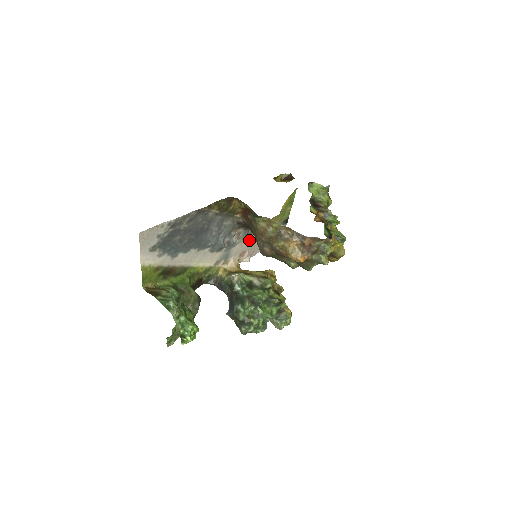
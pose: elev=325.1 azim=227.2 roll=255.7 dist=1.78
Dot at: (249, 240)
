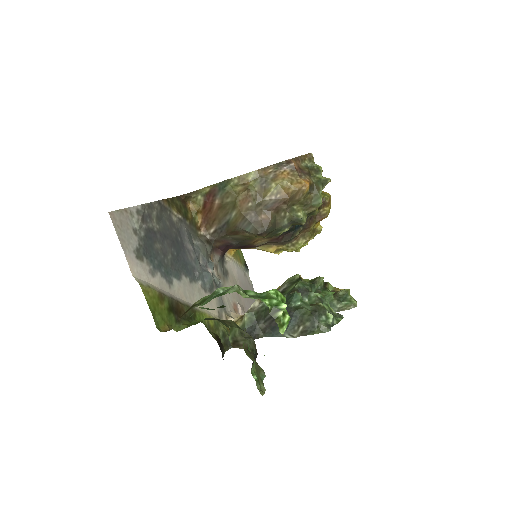
Dot at: (230, 285)
